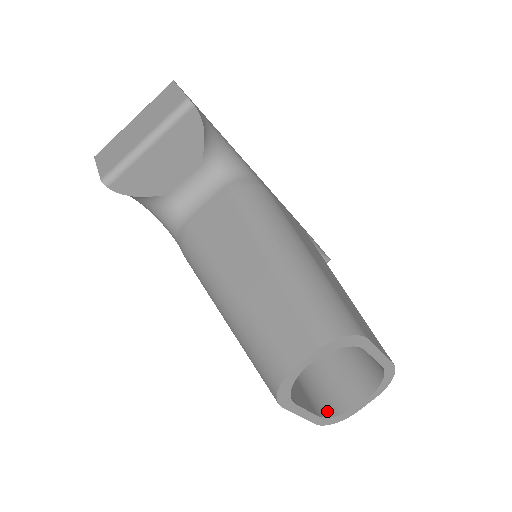
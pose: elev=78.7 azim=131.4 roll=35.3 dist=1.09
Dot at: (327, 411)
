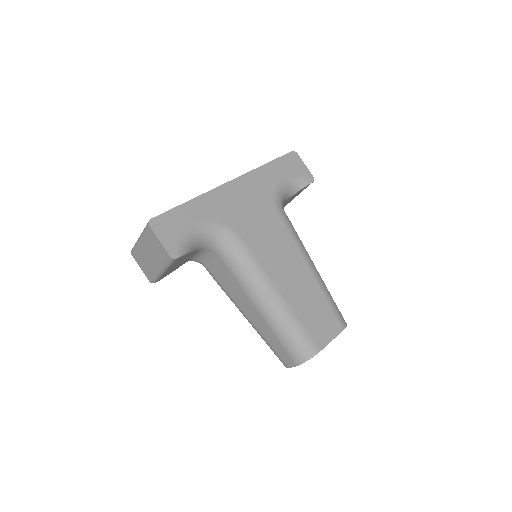
Dot at: occluded
